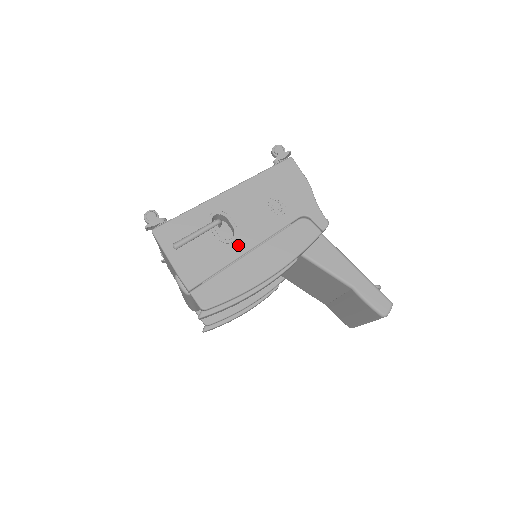
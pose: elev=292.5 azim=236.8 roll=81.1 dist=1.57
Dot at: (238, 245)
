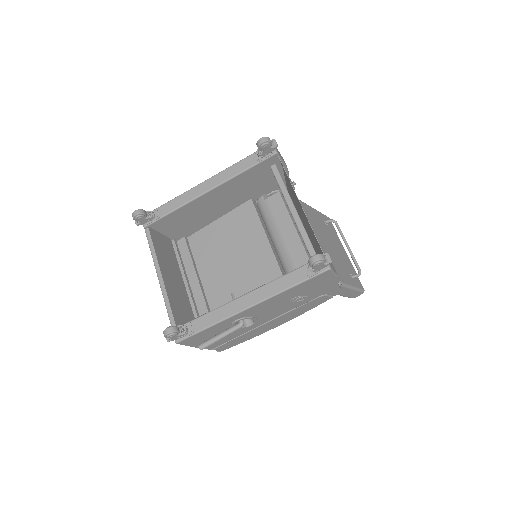
Dot at: (256, 324)
